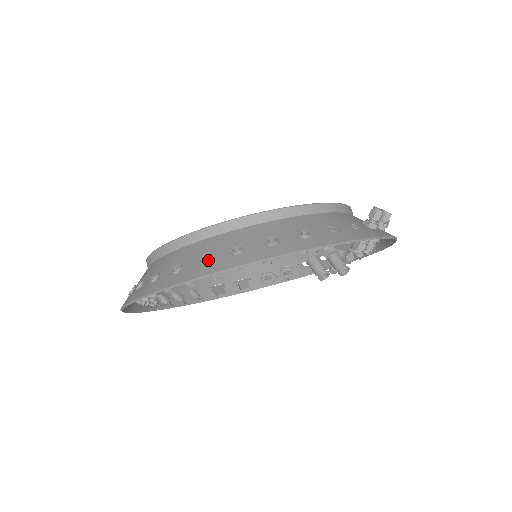
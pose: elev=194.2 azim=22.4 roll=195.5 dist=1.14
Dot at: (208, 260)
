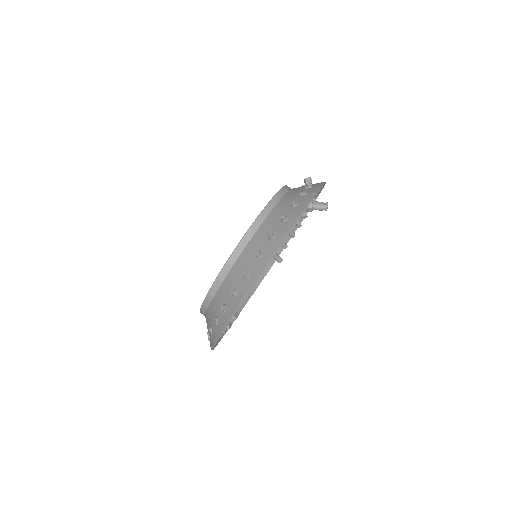
Dot at: (288, 216)
